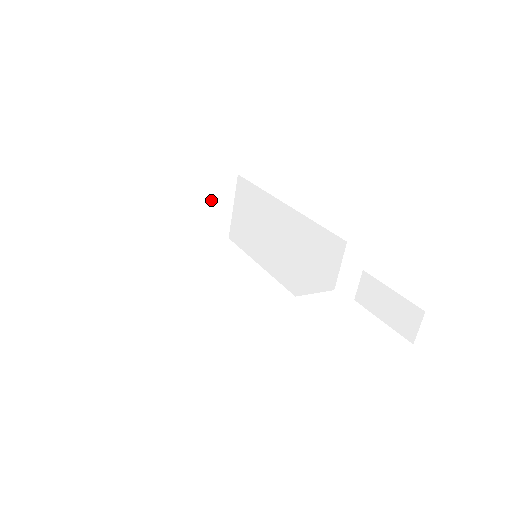
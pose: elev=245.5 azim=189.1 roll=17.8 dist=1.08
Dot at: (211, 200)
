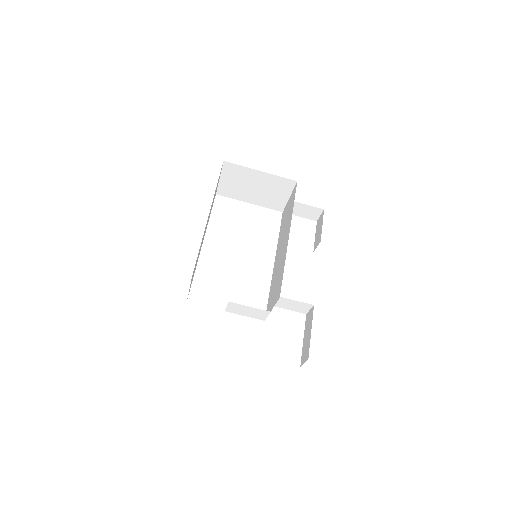
Dot at: (272, 188)
